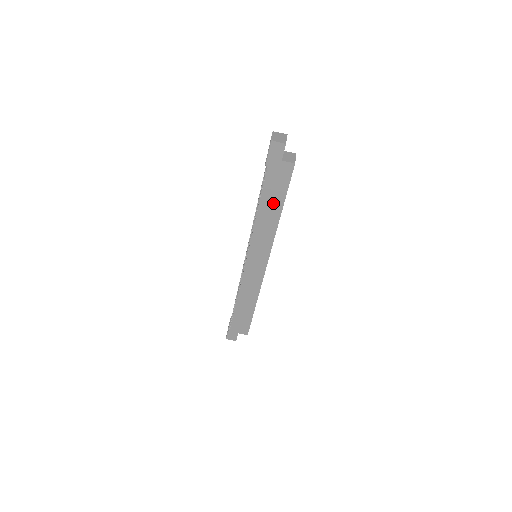
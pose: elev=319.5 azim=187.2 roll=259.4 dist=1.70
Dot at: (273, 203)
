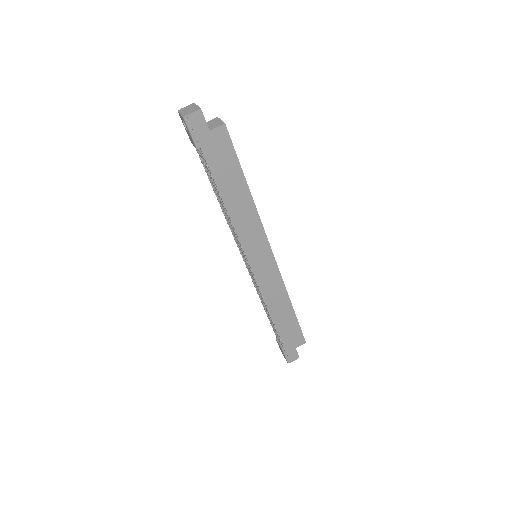
Dot at: (233, 184)
